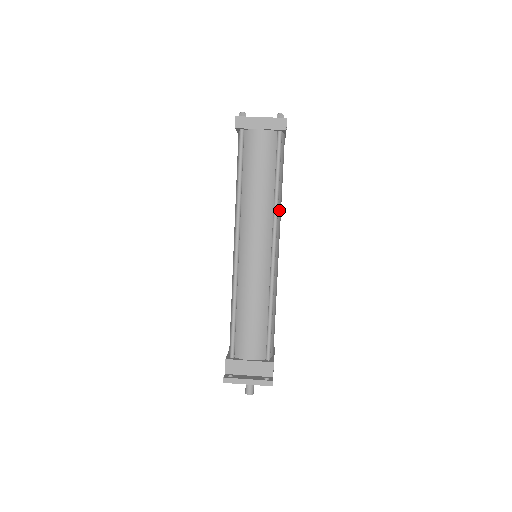
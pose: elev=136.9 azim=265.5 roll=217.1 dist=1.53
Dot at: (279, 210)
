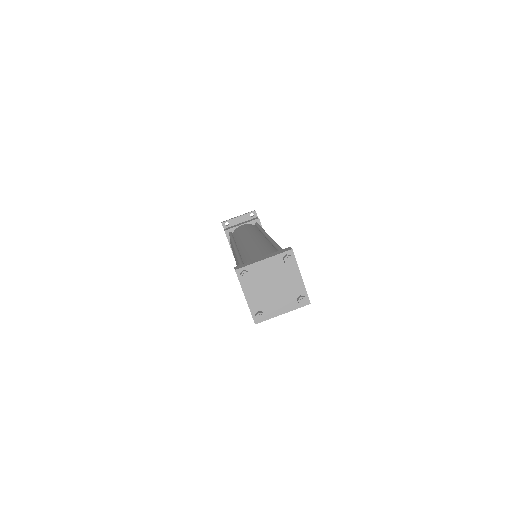
Dot at: occluded
